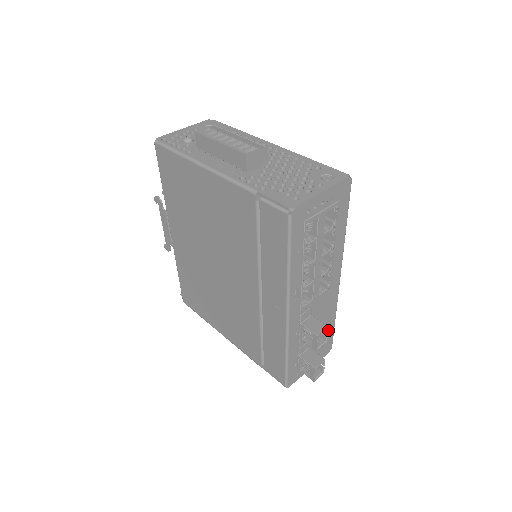
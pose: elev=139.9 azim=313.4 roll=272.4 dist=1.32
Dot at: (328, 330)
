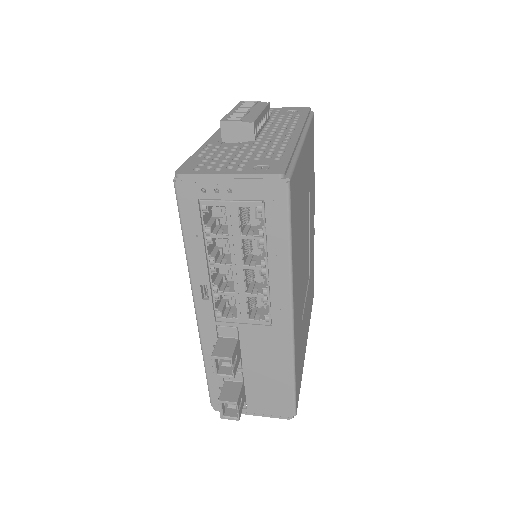
Dot at: (232, 361)
